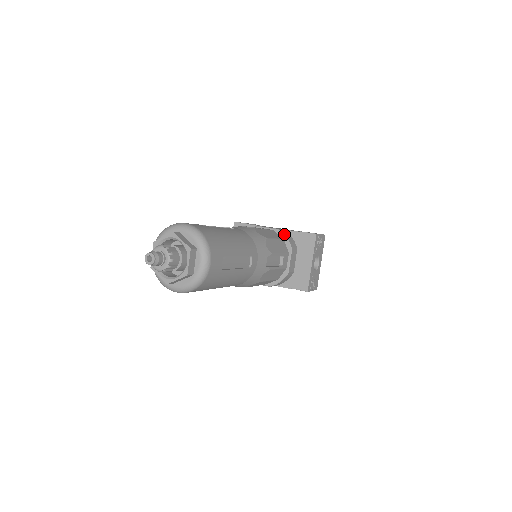
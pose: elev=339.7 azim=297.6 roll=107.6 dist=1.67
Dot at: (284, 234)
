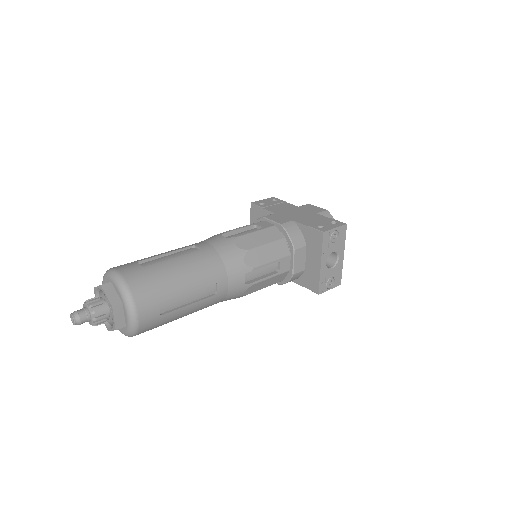
Dot at: (286, 231)
